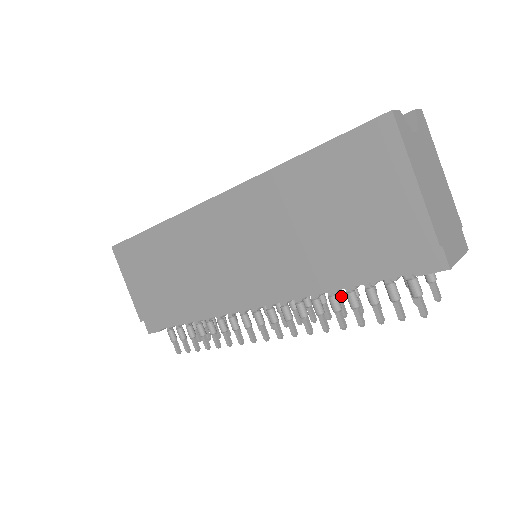
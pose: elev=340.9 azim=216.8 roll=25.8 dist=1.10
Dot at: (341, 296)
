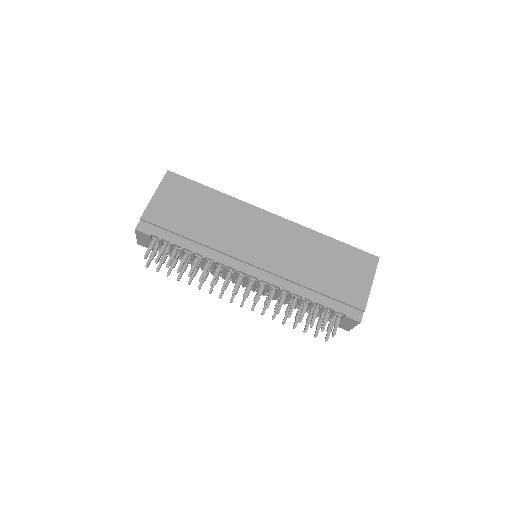
Dot at: occluded
